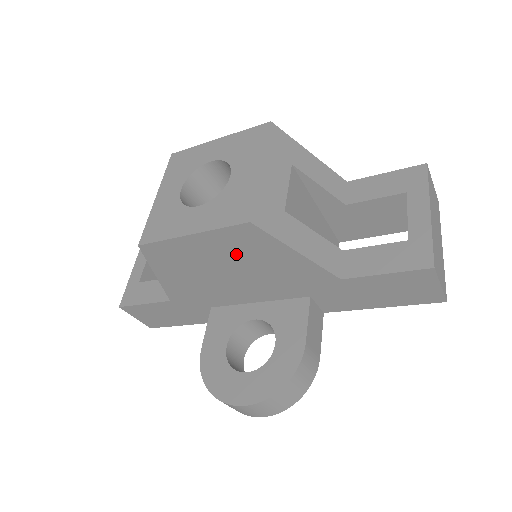
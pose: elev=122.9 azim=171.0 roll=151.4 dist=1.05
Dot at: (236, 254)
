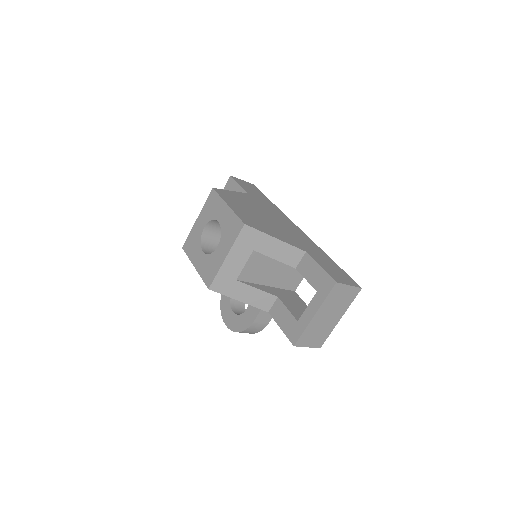
Dot at: occluded
